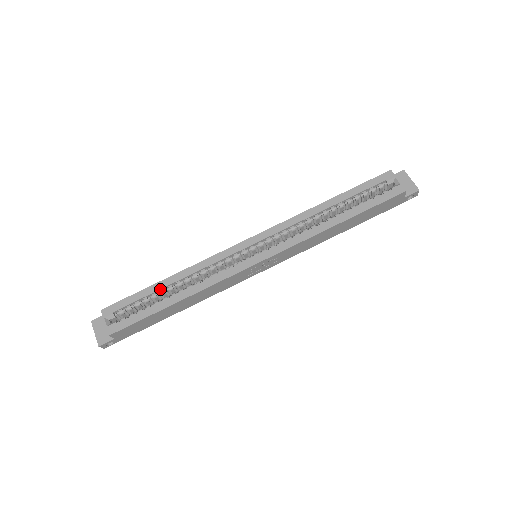
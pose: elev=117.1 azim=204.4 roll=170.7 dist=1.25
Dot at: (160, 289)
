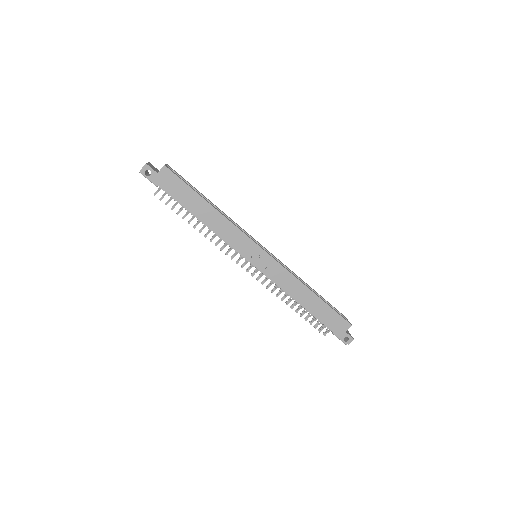
Dot at: (204, 197)
